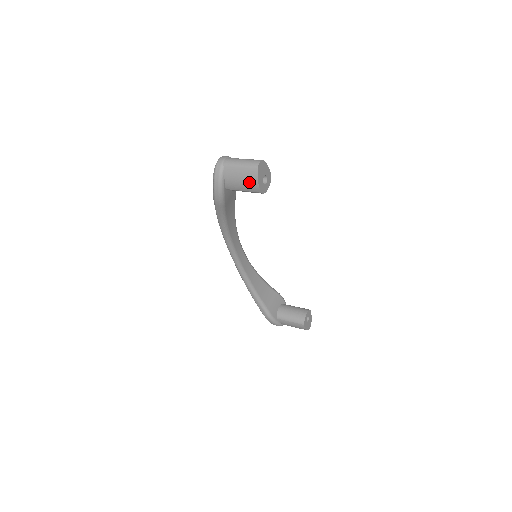
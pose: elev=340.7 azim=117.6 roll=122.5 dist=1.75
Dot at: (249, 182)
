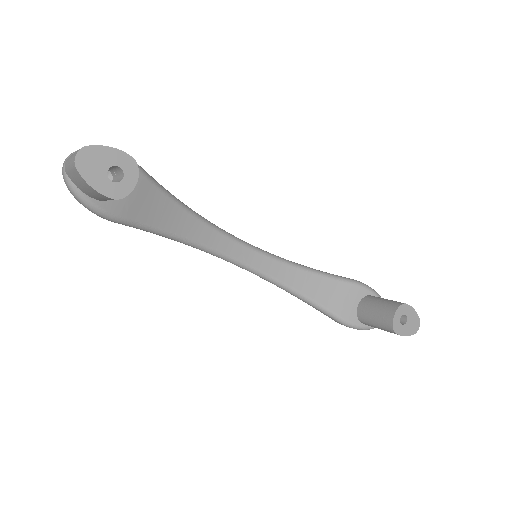
Dot at: (90, 189)
